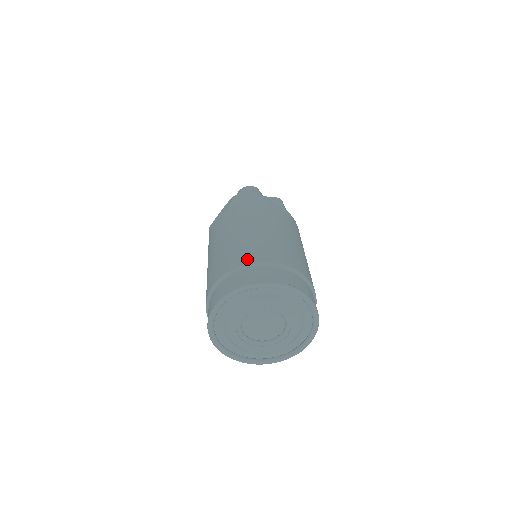
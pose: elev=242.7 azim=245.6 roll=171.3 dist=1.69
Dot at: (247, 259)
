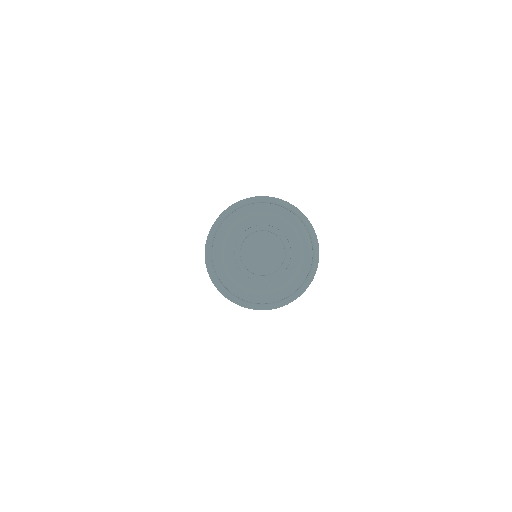
Dot at: occluded
